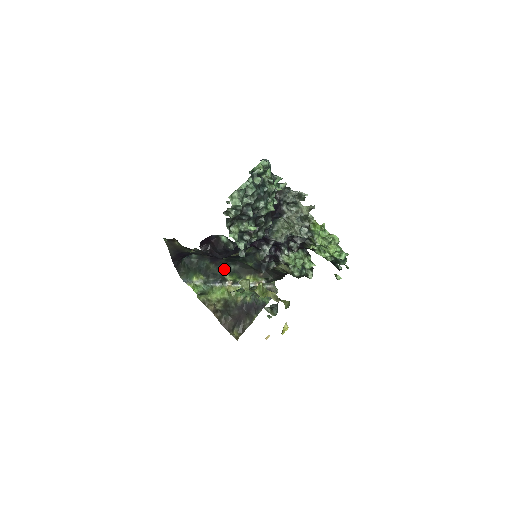
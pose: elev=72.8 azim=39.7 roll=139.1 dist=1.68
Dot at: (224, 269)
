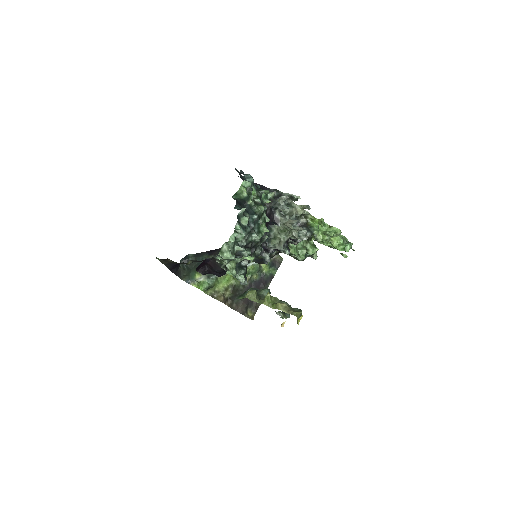
Dot at: occluded
